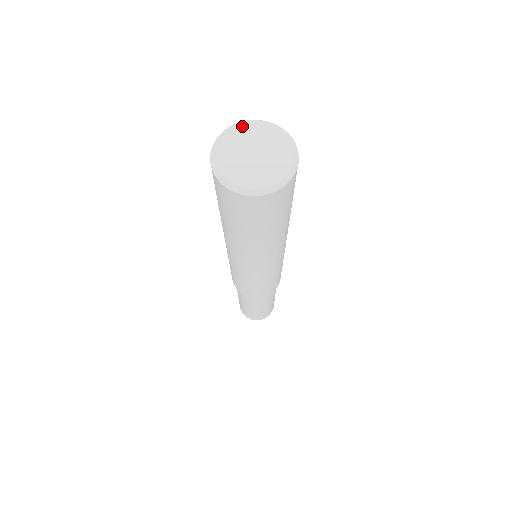
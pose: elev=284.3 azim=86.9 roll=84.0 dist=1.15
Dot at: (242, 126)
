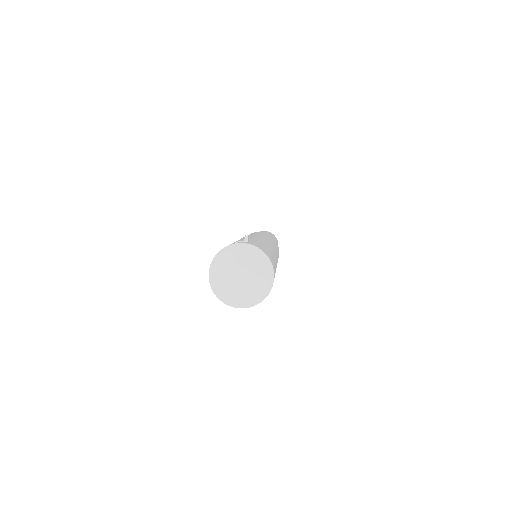
Dot at: (235, 251)
